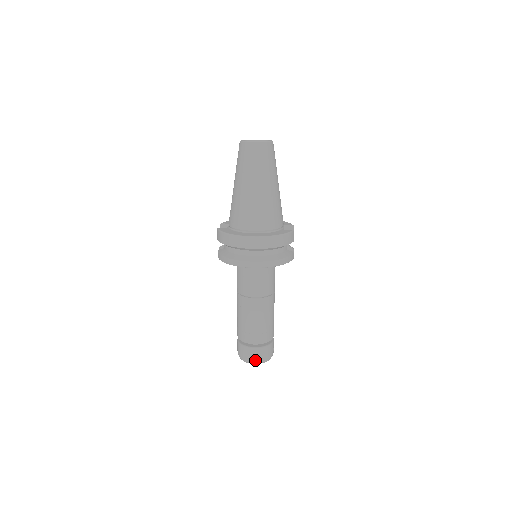
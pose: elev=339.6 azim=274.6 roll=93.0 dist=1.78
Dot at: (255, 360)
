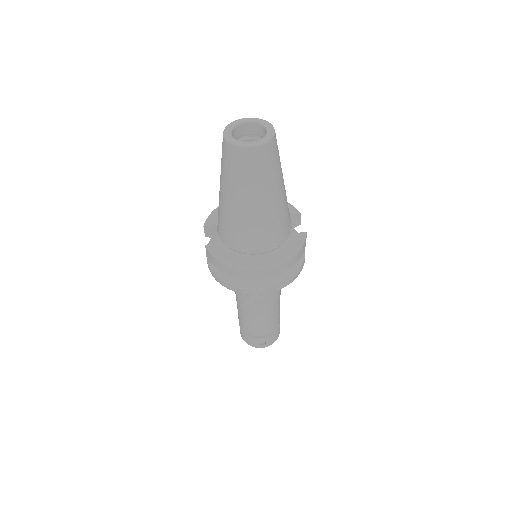
Dot at: (264, 346)
